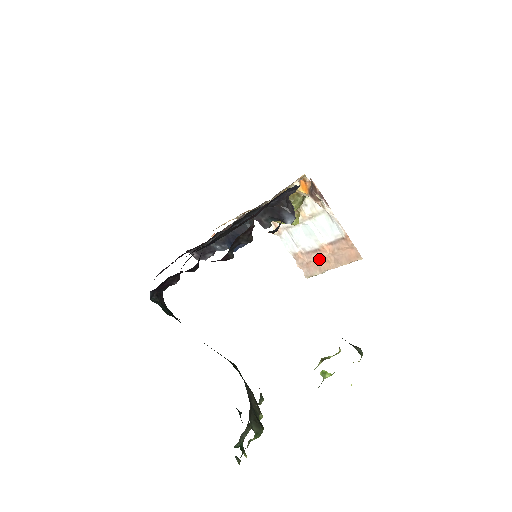
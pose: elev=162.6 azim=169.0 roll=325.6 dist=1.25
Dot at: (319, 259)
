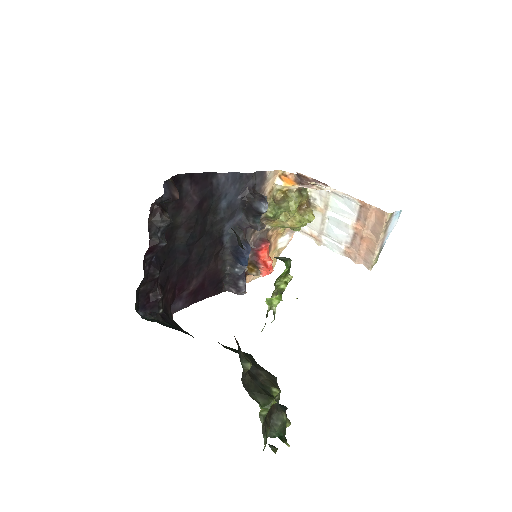
Dot at: (363, 243)
